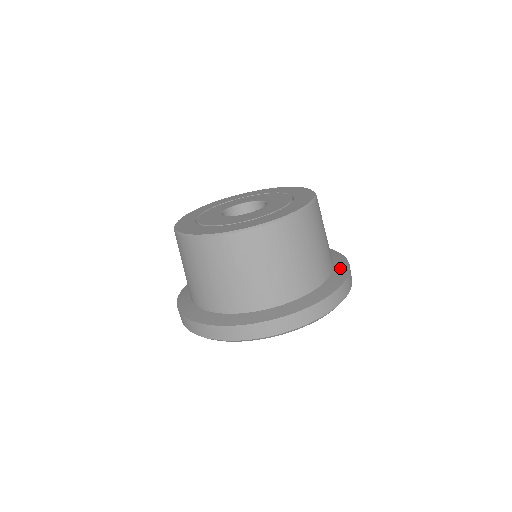
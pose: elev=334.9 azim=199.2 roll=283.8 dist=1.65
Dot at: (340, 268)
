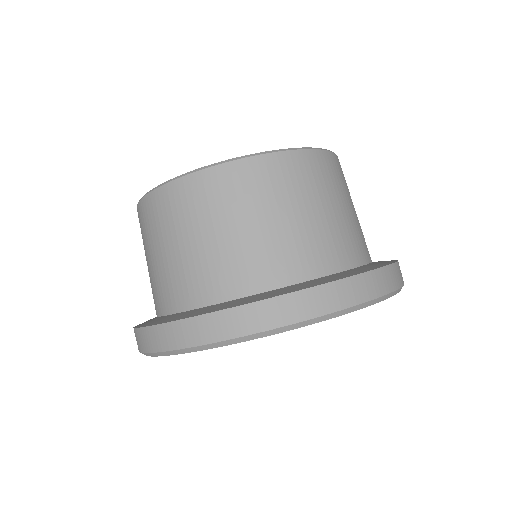
Dot at: (340, 274)
